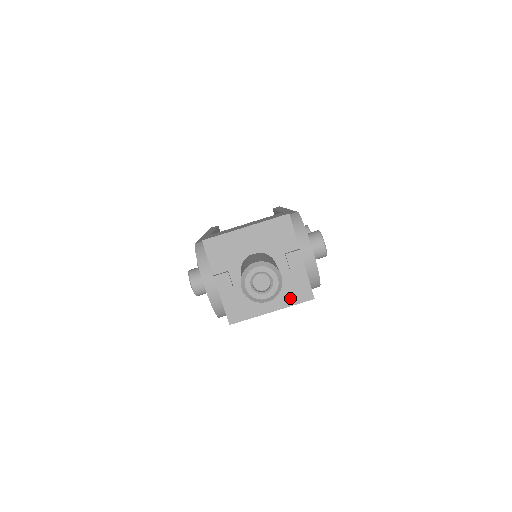
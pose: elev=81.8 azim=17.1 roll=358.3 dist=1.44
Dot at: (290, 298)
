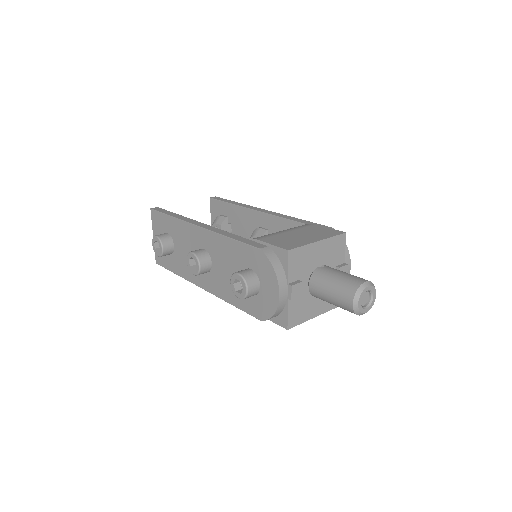
Dot at: (329, 304)
